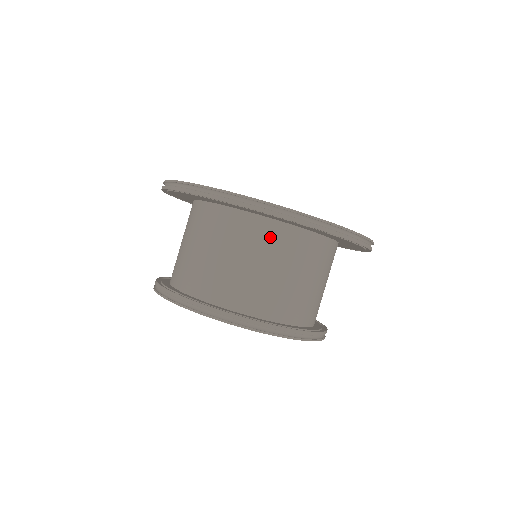
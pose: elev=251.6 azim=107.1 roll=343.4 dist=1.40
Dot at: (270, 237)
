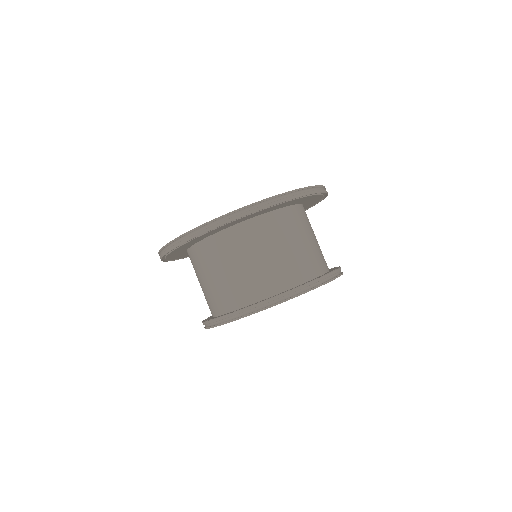
Dot at: (220, 247)
